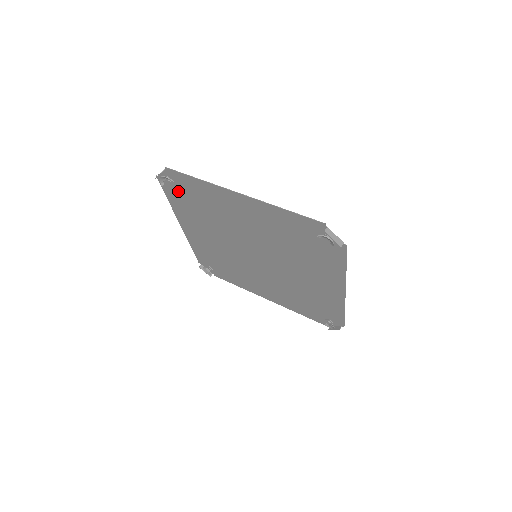
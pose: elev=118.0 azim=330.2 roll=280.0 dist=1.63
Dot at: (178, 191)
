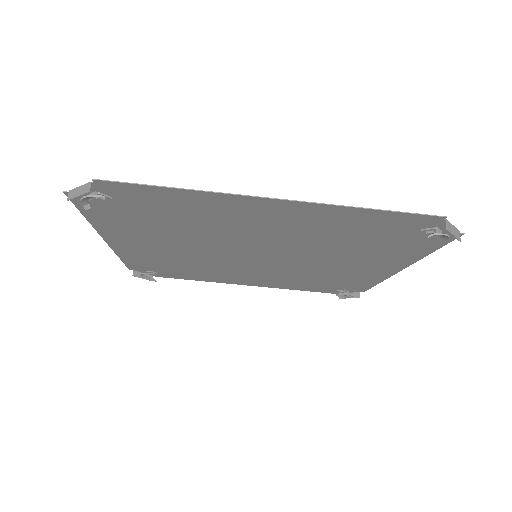
Dot at: (116, 207)
